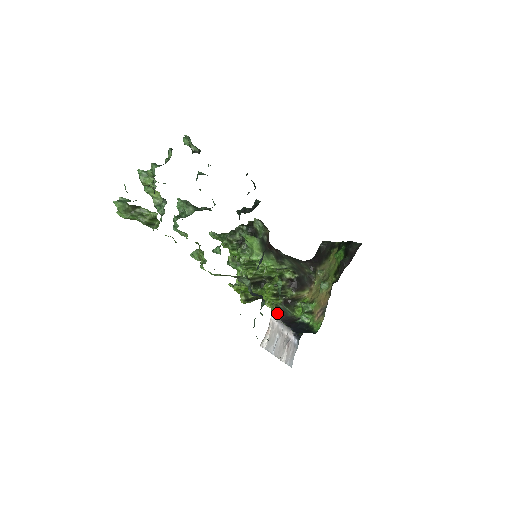
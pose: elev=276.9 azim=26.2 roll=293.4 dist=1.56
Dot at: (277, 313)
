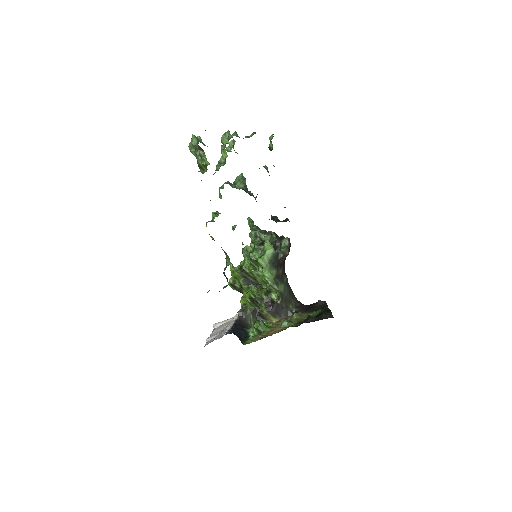
Dot at: (241, 312)
